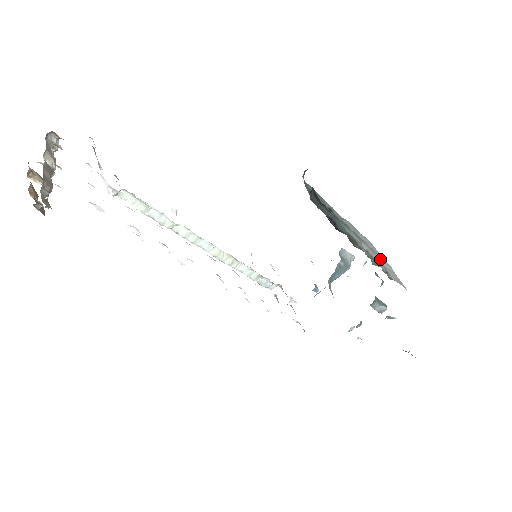
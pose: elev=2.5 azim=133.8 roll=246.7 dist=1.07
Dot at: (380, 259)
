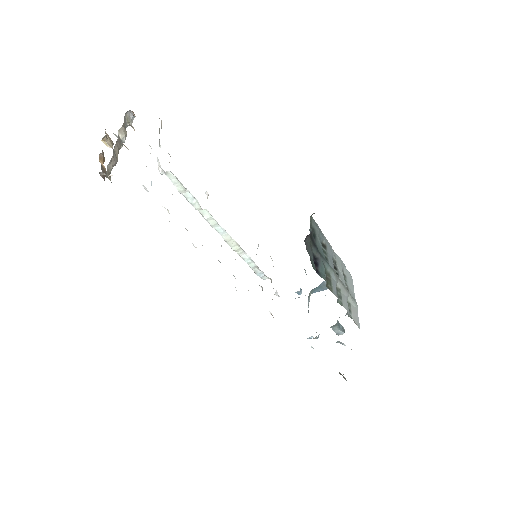
Dot at: (350, 297)
